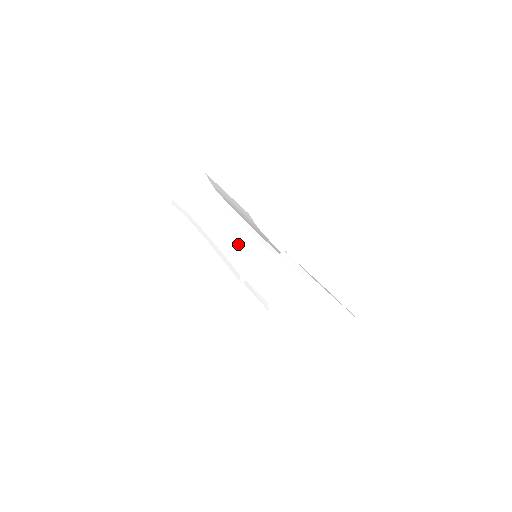
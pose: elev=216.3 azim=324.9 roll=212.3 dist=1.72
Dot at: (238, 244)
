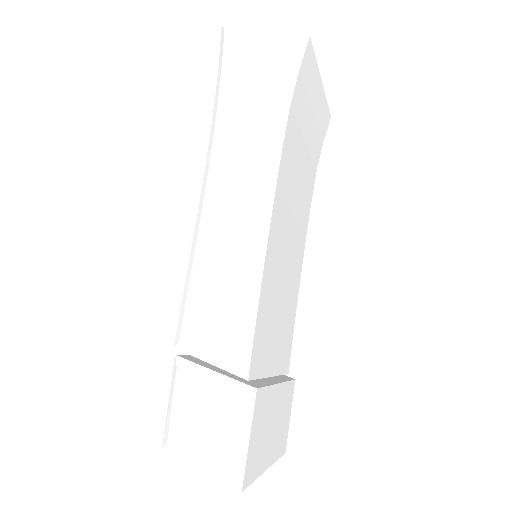
Dot at: (219, 287)
